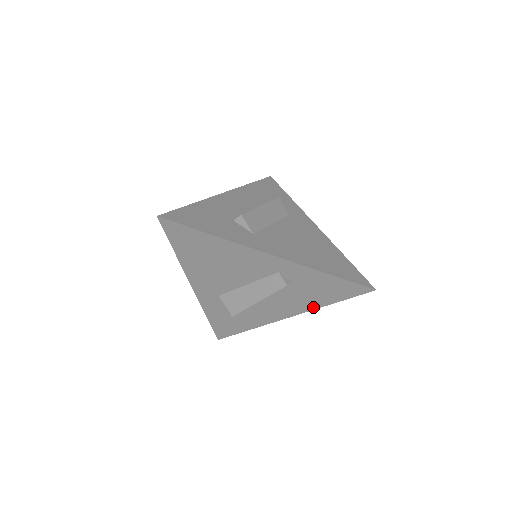
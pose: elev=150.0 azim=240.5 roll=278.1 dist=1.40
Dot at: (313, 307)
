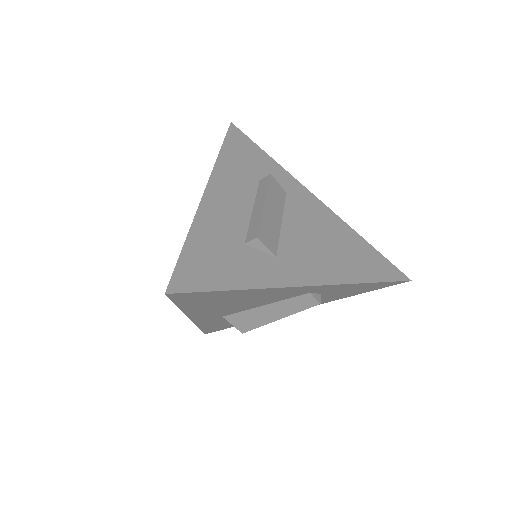
Dot at: (332, 300)
